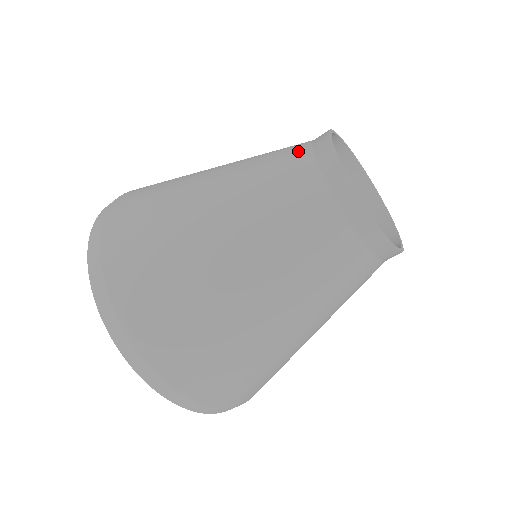
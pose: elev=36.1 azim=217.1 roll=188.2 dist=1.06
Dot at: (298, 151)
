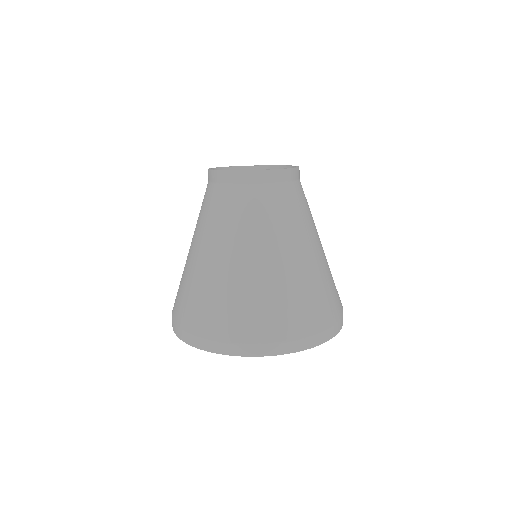
Dot at: occluded
